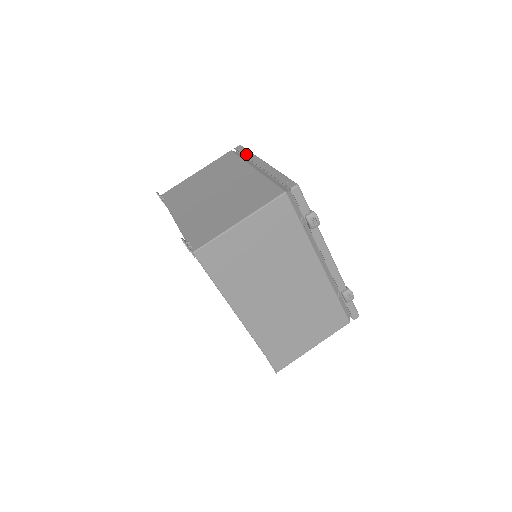
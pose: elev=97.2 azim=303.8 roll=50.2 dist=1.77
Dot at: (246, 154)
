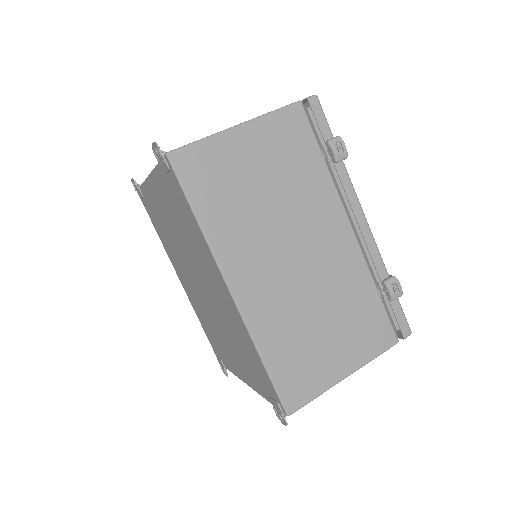
Dot at: occluded
